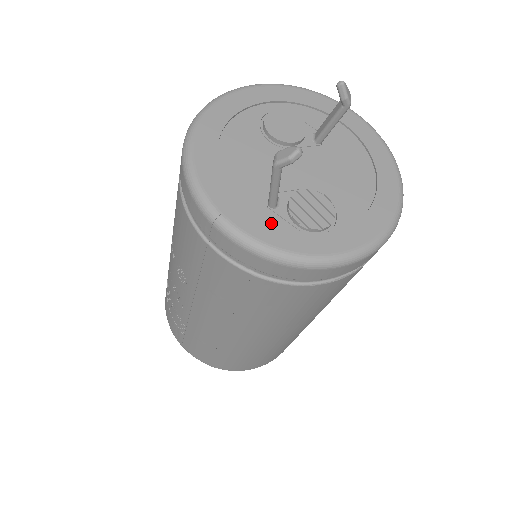
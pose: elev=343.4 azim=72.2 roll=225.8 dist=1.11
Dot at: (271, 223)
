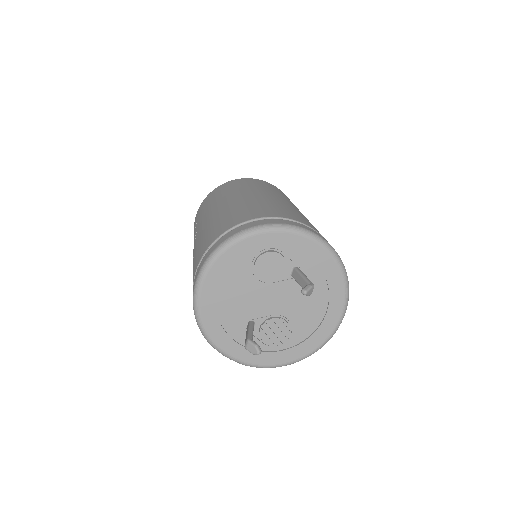
Dot at: occluded
